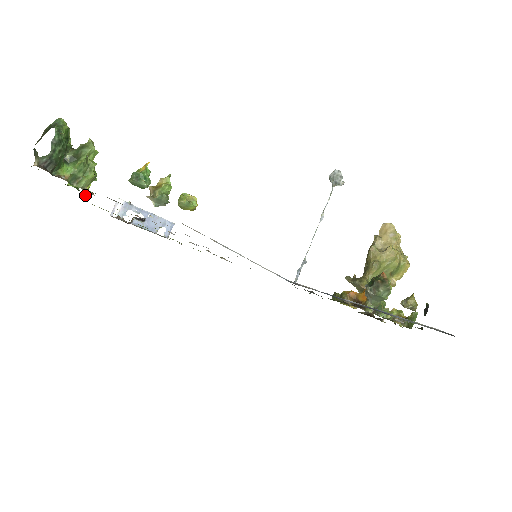
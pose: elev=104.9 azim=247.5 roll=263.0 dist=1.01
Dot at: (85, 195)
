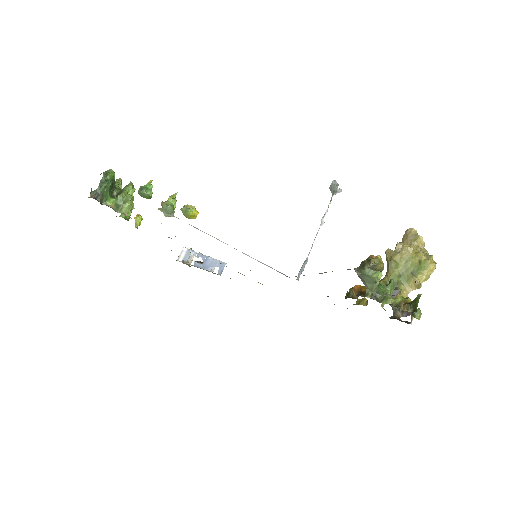
Dot at: occluded
